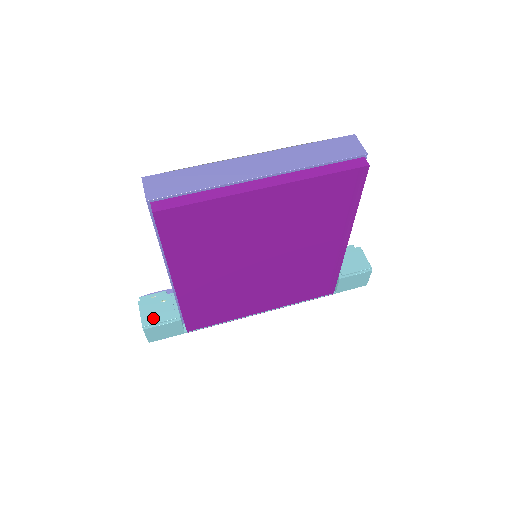
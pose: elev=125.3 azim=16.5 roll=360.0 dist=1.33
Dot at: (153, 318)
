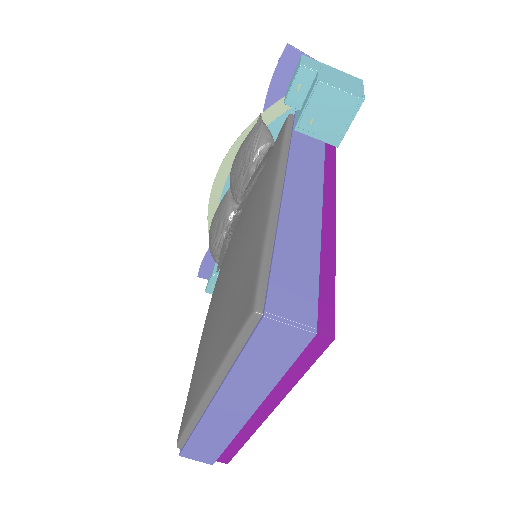
Dot at: occluded
